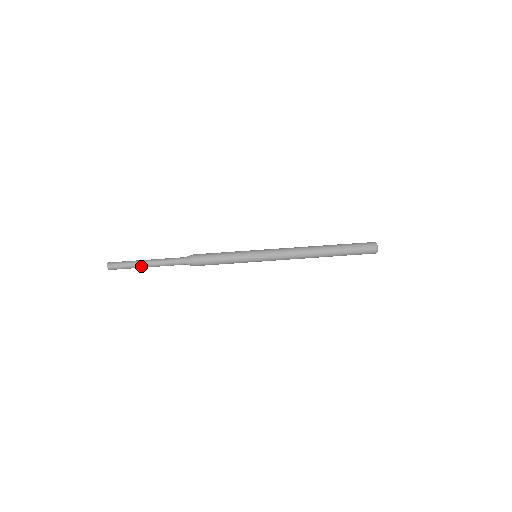
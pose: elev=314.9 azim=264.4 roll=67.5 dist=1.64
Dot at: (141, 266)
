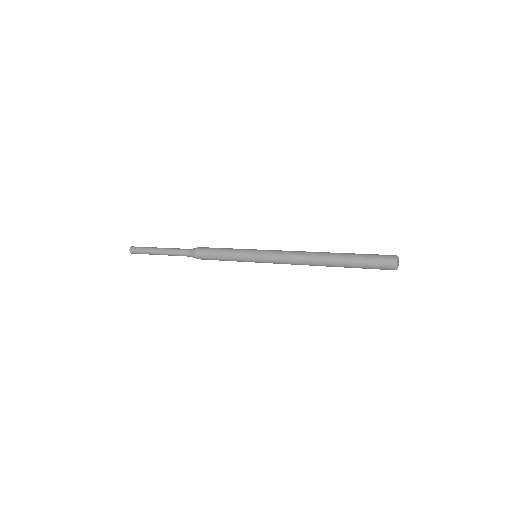
Dot at: (154, 253)
